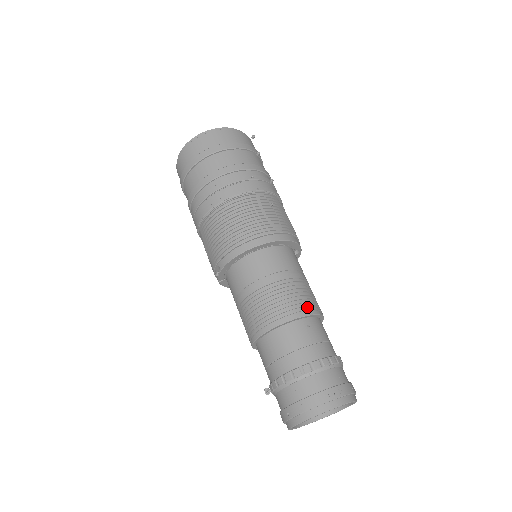
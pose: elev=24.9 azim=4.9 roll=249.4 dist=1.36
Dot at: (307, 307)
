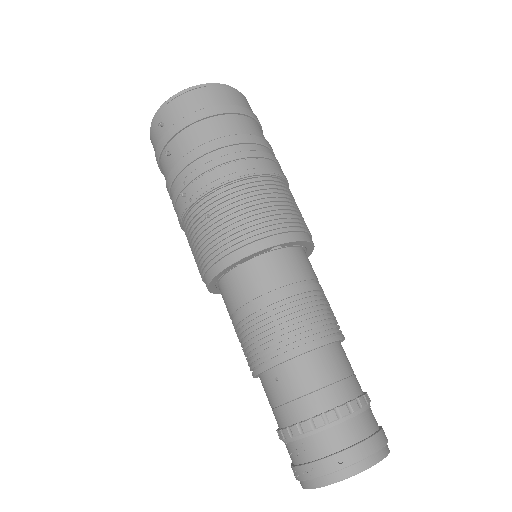
Dot at: (270, 354)
